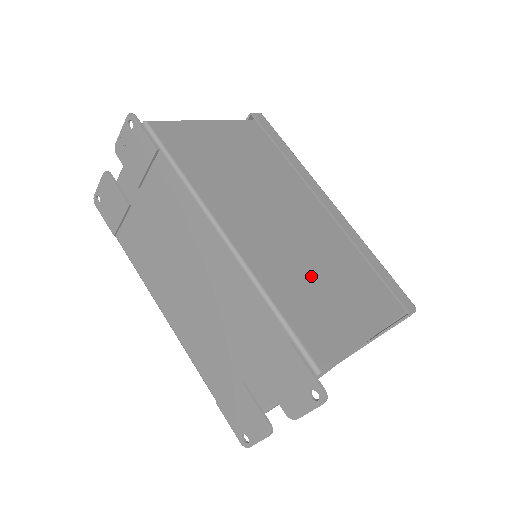
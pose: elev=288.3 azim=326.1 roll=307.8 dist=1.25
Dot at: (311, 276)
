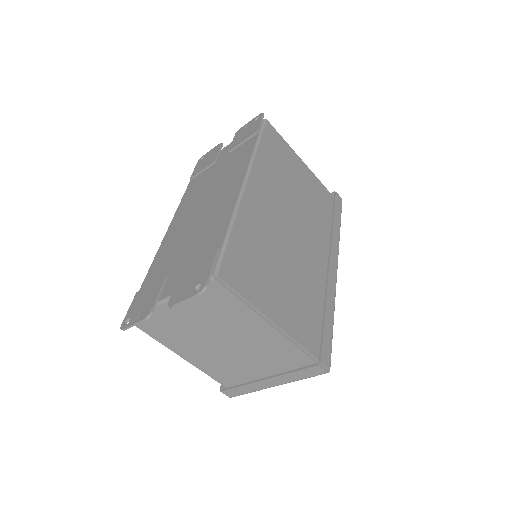
Dot at: (274, 258)
